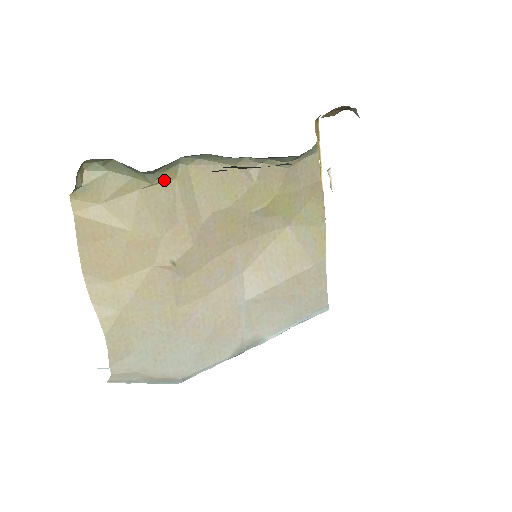
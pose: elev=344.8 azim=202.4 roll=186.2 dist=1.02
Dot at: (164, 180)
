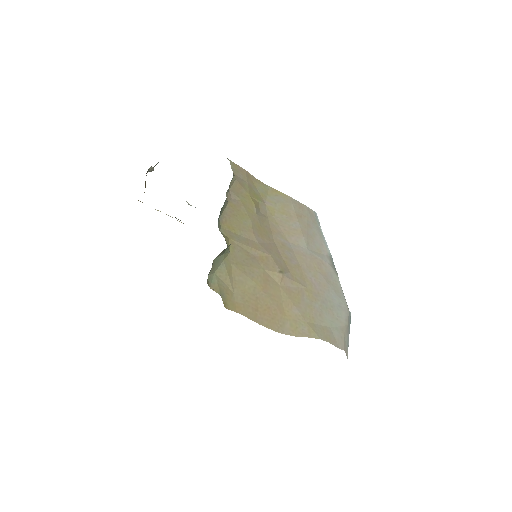
Dot at: occluded
